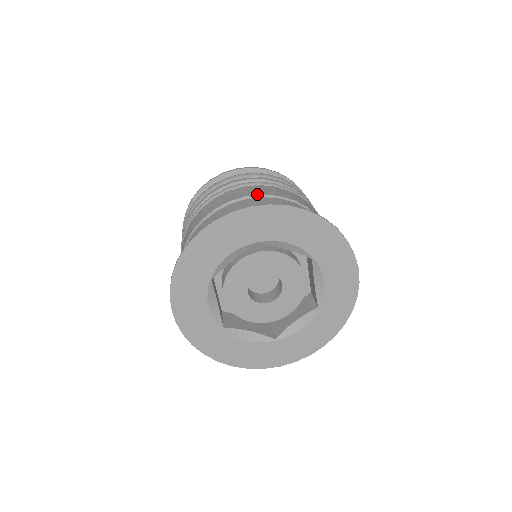
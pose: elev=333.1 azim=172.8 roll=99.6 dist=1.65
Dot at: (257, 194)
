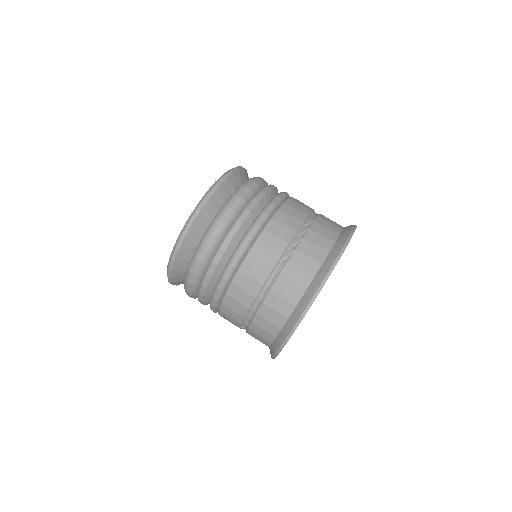
Dot at: (252, 301)
